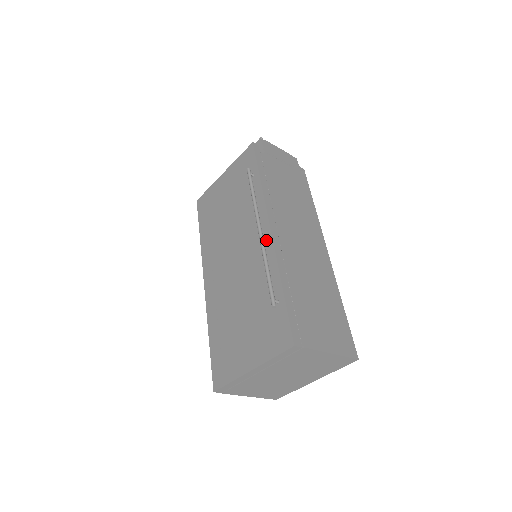
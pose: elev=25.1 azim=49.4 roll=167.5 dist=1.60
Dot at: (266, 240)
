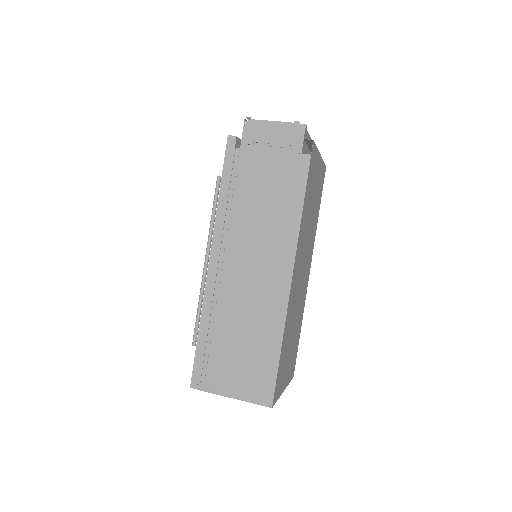
Dot at: occluded
